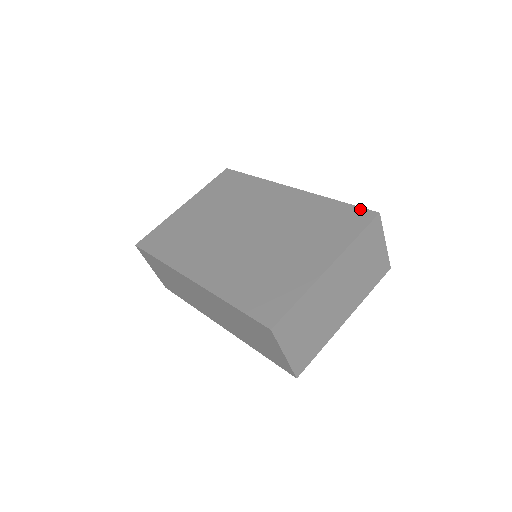
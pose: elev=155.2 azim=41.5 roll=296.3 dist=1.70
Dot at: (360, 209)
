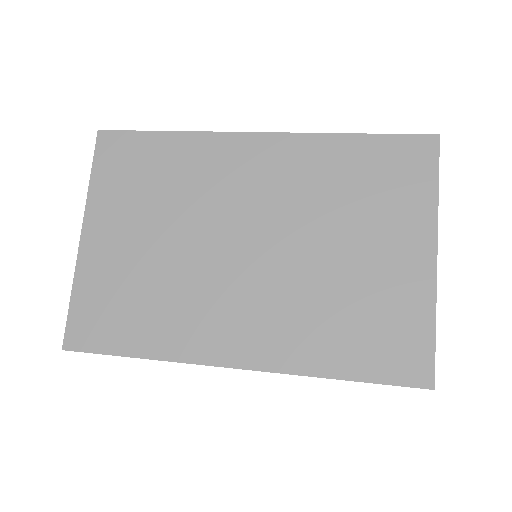
Dot at: (406, 138)
